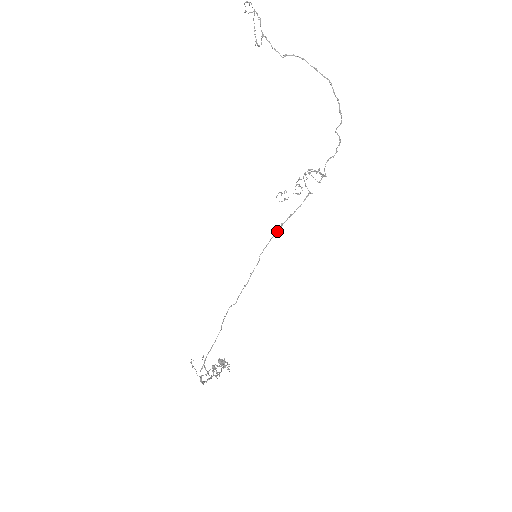
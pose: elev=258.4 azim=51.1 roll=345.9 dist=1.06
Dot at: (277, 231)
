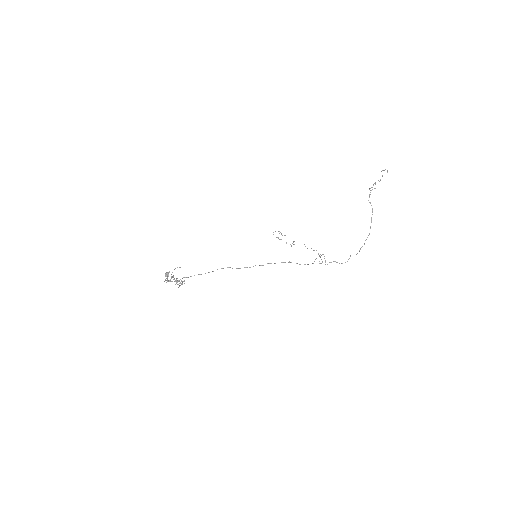
Dot at: (285, 262)
